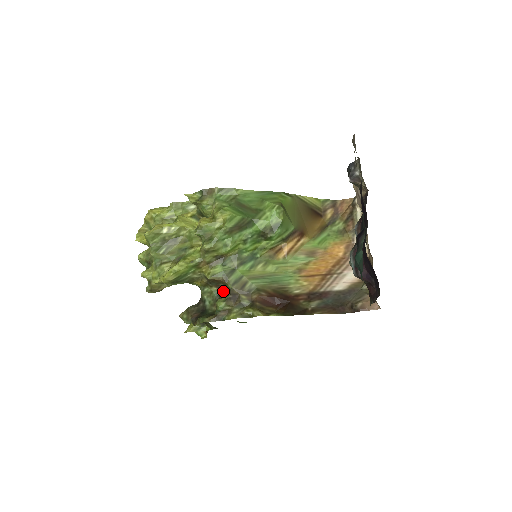
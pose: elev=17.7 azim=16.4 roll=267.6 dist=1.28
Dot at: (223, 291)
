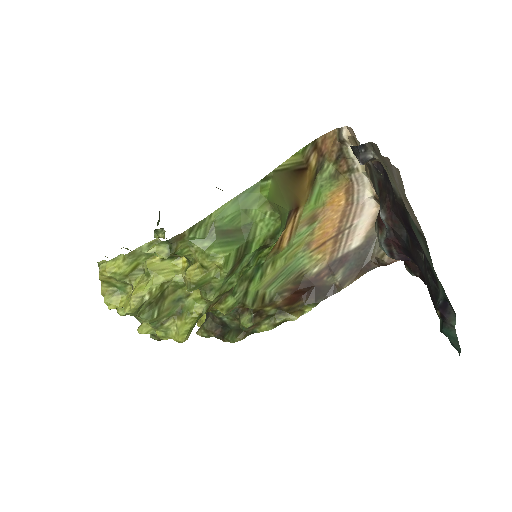
Dot at: occluded
